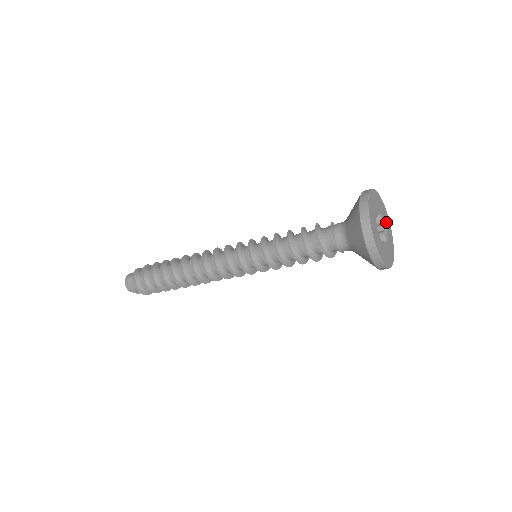
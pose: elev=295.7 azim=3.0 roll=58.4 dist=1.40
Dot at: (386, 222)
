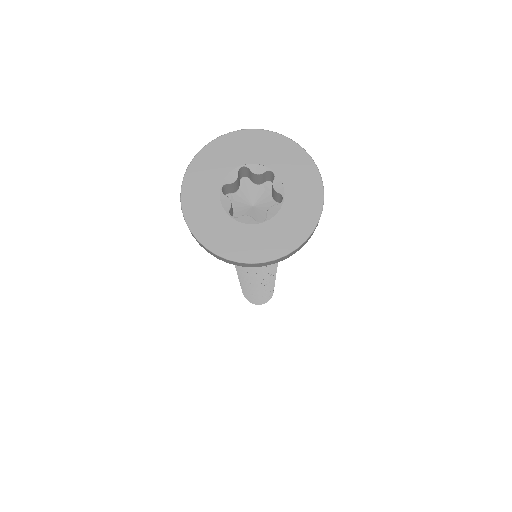
Dot at: (273, 158)
